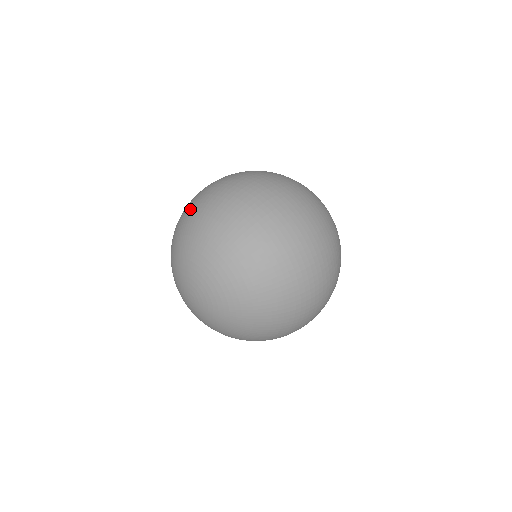
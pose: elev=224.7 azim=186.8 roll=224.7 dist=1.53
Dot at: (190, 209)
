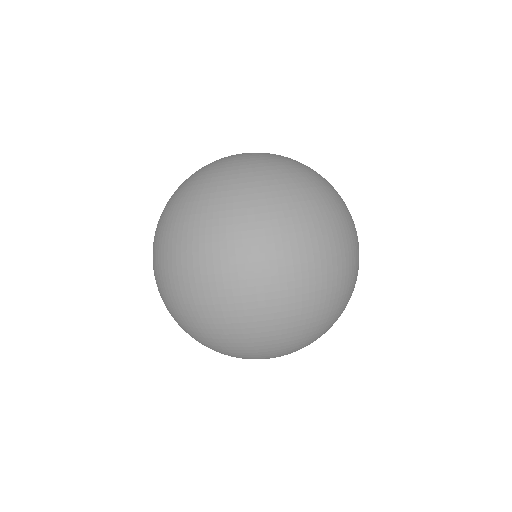
Dot at: (225, 336)
